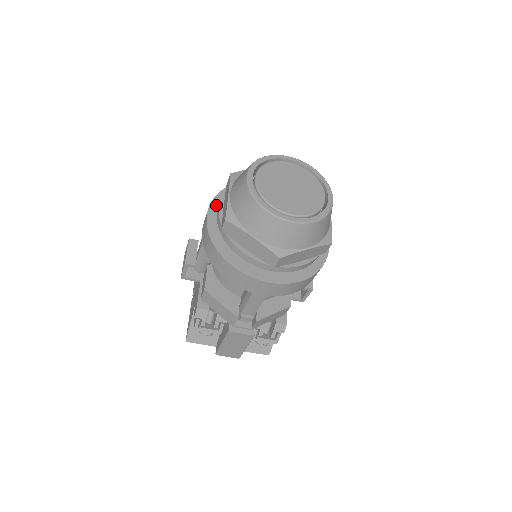
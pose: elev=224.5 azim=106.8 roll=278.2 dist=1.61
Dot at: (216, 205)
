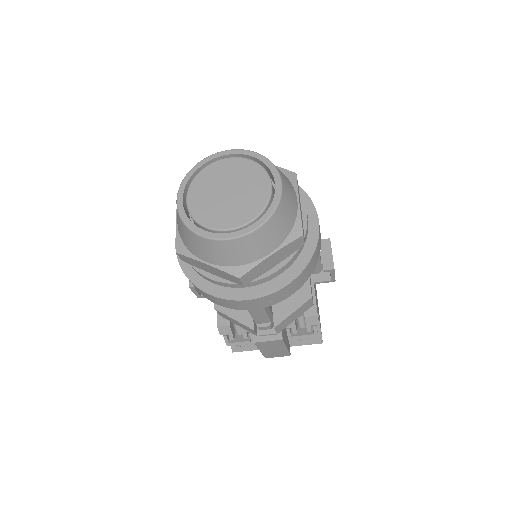
Dot at: occluded
